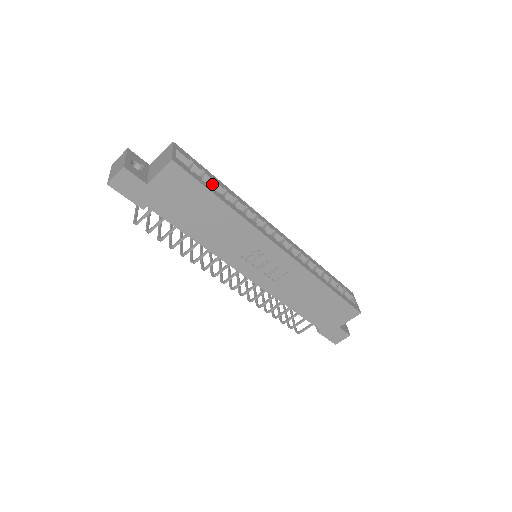
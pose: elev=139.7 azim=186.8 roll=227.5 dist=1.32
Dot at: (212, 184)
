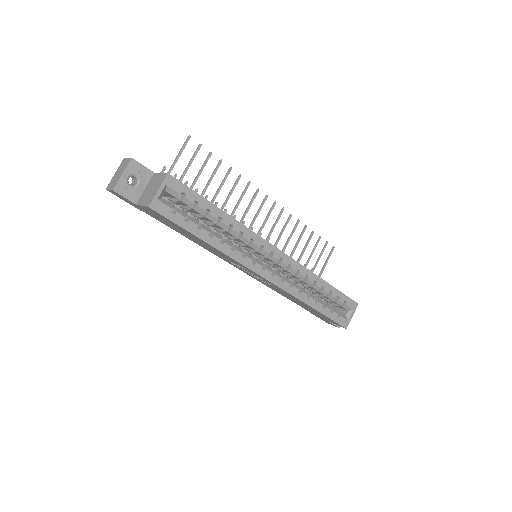
Dot at: (208, 210)
